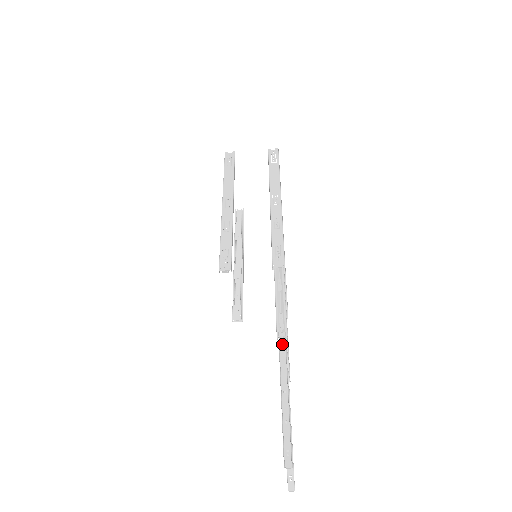
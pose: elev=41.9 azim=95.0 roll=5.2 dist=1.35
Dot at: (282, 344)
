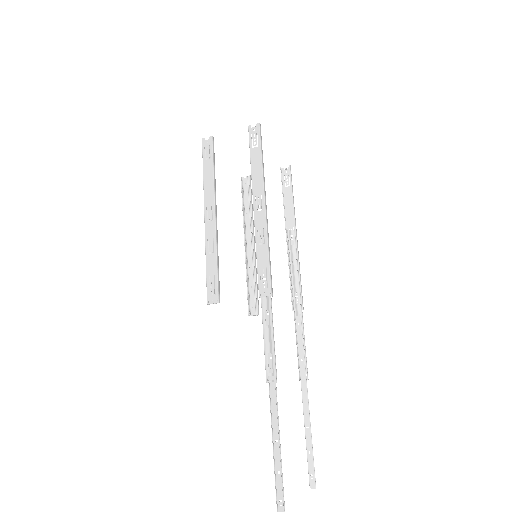
Dot at: (272, 388)
